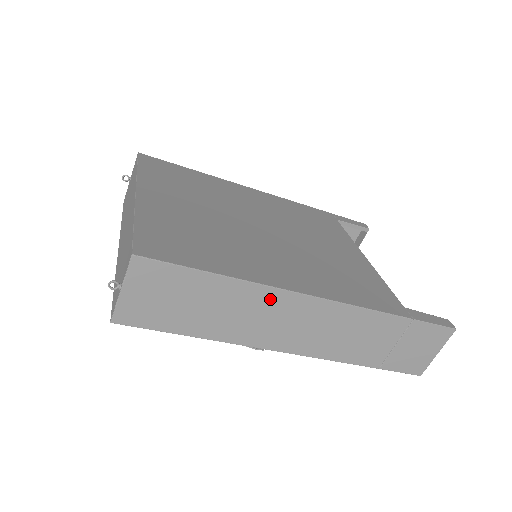
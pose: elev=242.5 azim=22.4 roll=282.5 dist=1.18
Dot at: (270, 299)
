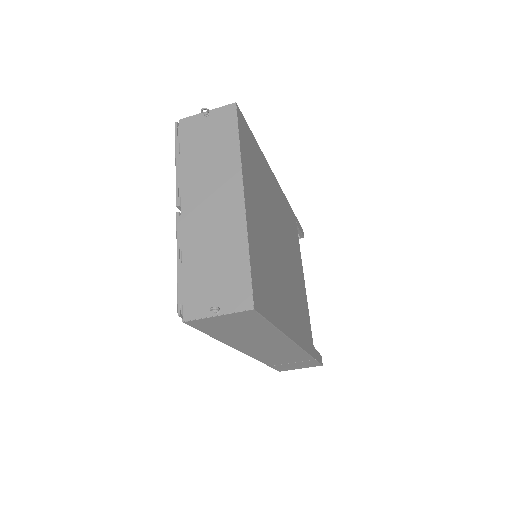
Dot at: (278, 339)
